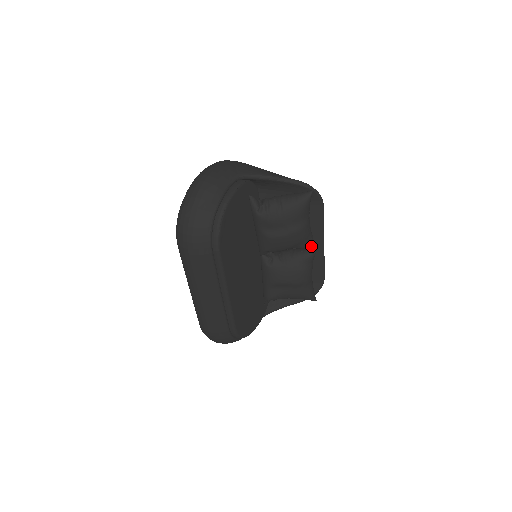
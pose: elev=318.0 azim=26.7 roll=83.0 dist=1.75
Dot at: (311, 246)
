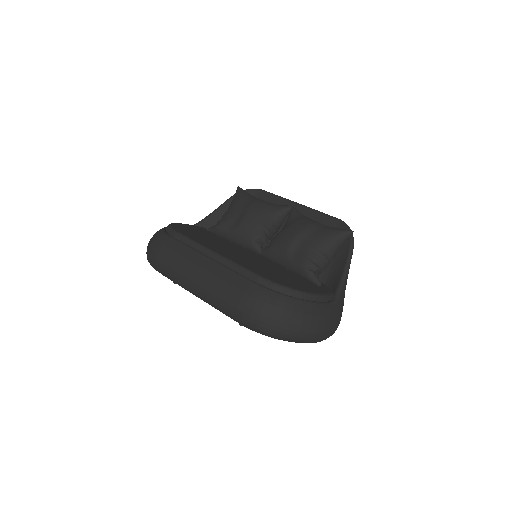
Dot at: (282, 207)
